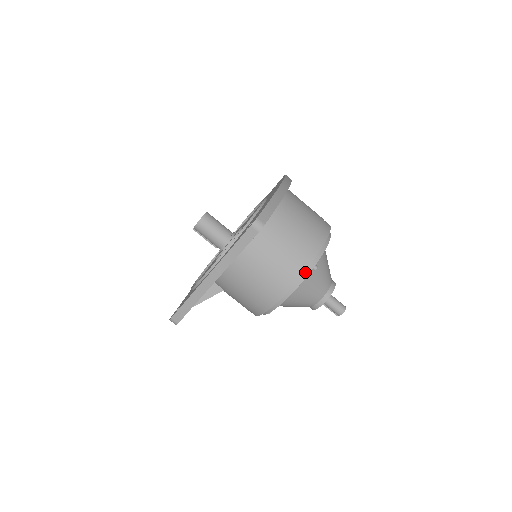
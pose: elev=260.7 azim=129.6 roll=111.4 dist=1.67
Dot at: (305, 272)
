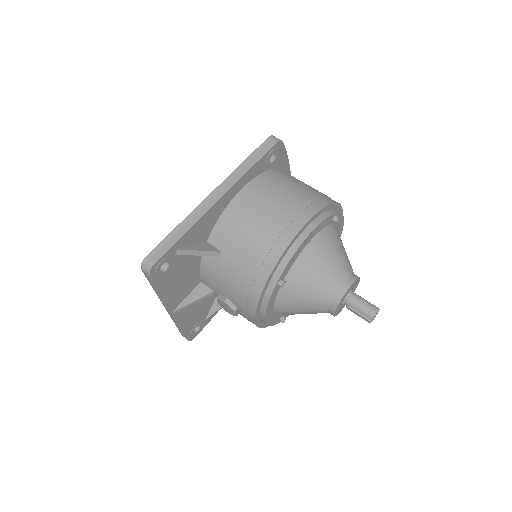
Dot at: (327, 212)
